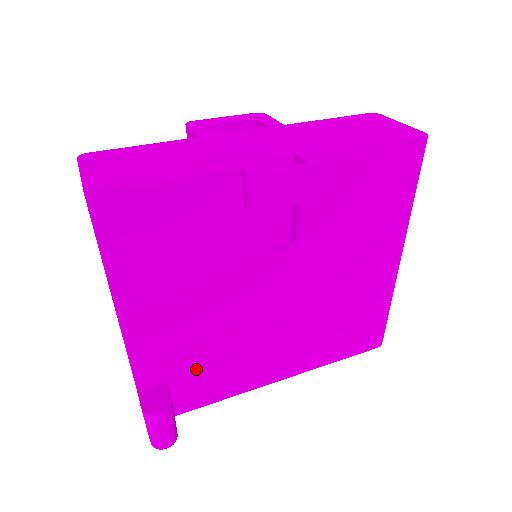
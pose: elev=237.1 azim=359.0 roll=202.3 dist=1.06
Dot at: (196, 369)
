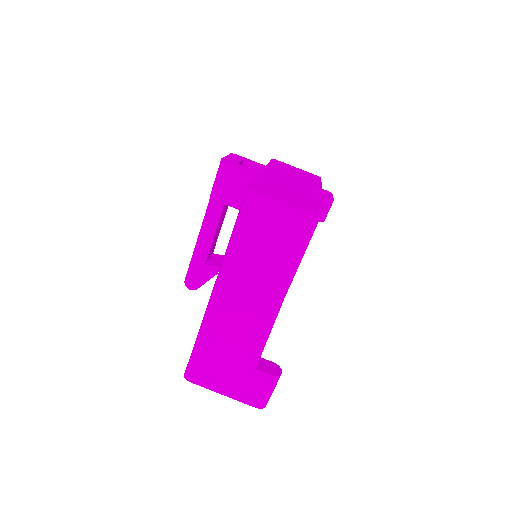
Dot at: occluded
